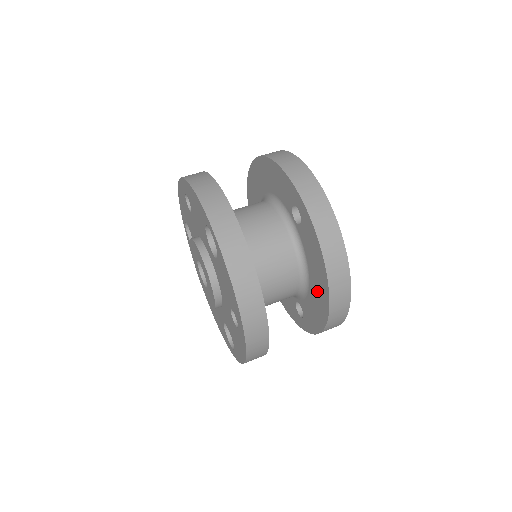
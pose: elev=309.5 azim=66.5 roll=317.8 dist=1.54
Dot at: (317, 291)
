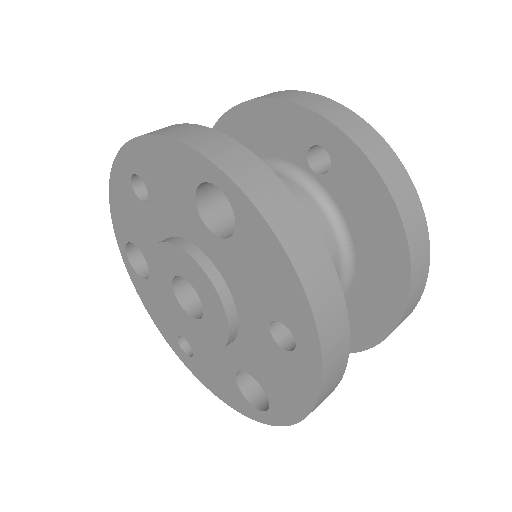
Dot at: (377, 267)
